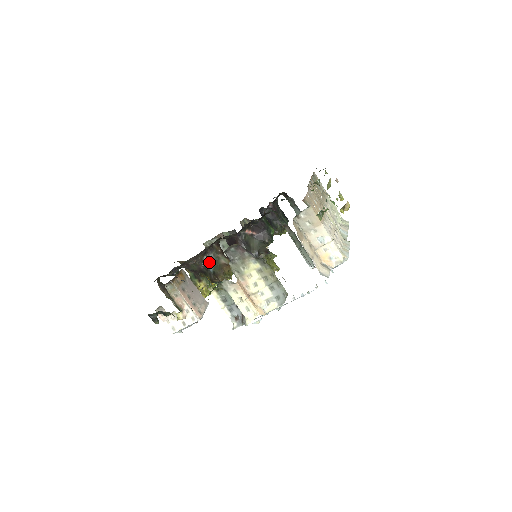
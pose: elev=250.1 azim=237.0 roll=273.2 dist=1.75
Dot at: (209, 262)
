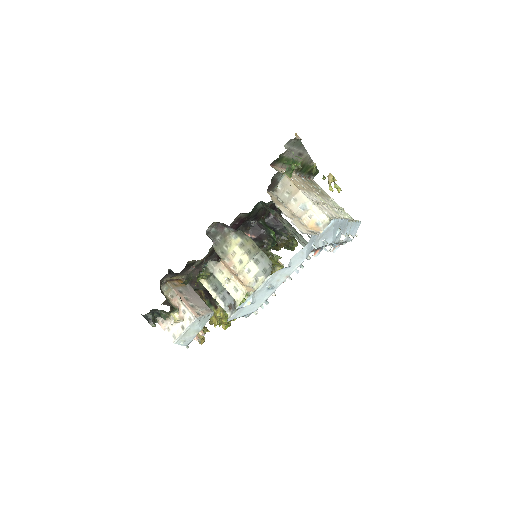
Dot at: occluded
